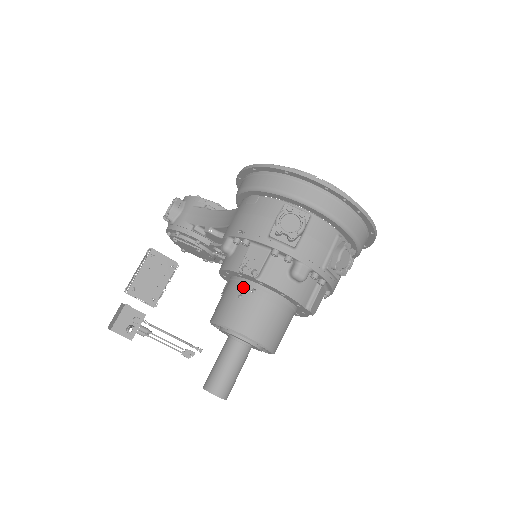
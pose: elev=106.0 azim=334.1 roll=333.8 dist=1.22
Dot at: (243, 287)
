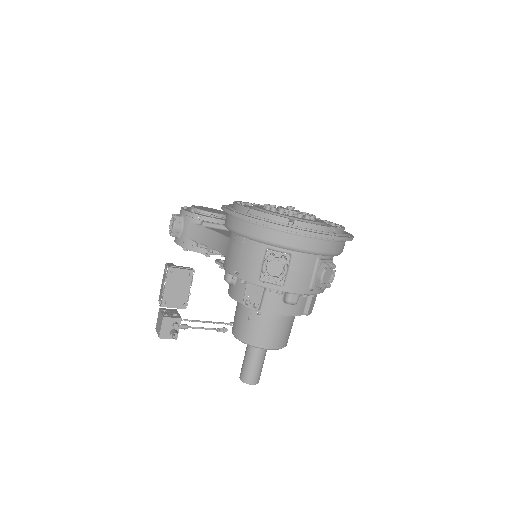
Dot at: (250, 311)
